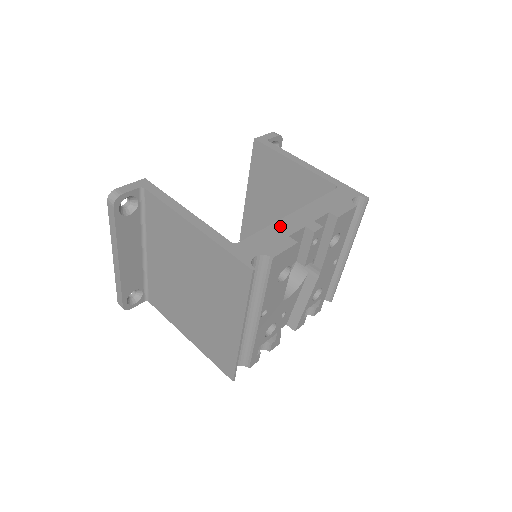
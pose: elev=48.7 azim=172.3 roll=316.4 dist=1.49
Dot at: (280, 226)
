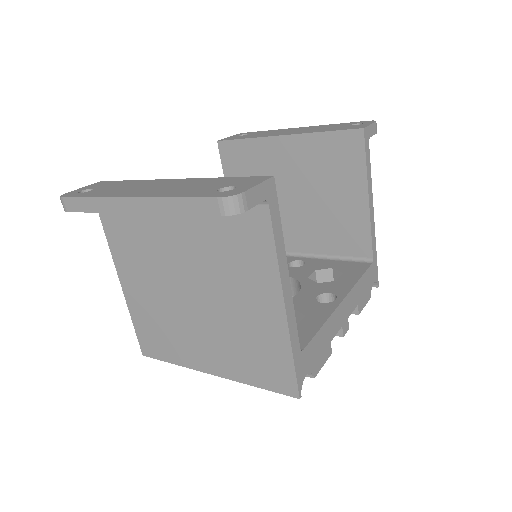
Dot at: (331, 323)
